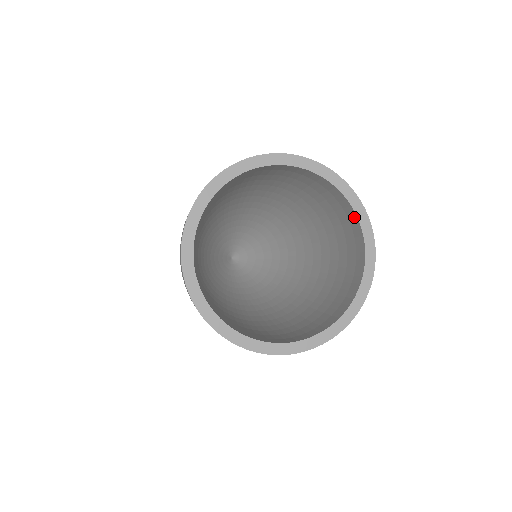
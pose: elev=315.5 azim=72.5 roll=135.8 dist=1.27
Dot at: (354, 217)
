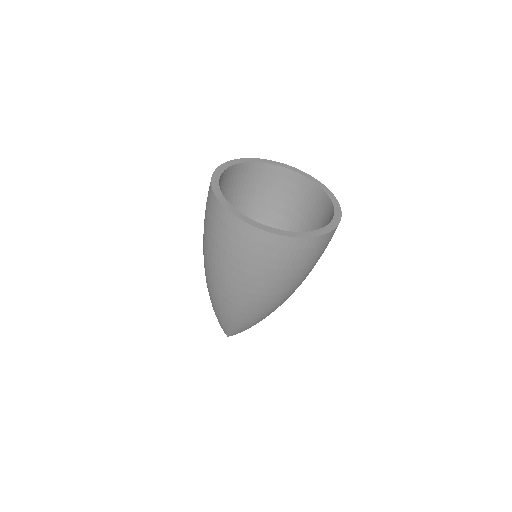
Dot at: (318, 190)
